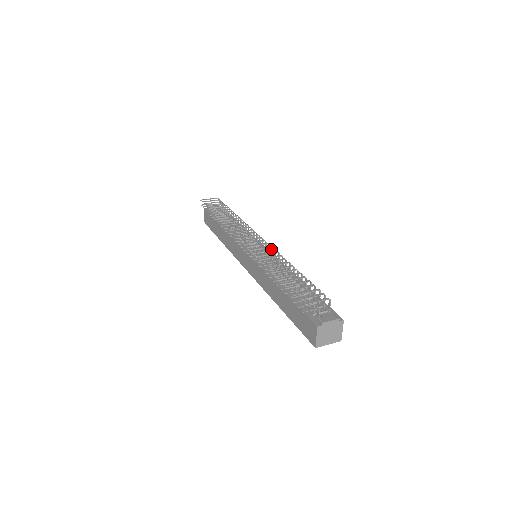
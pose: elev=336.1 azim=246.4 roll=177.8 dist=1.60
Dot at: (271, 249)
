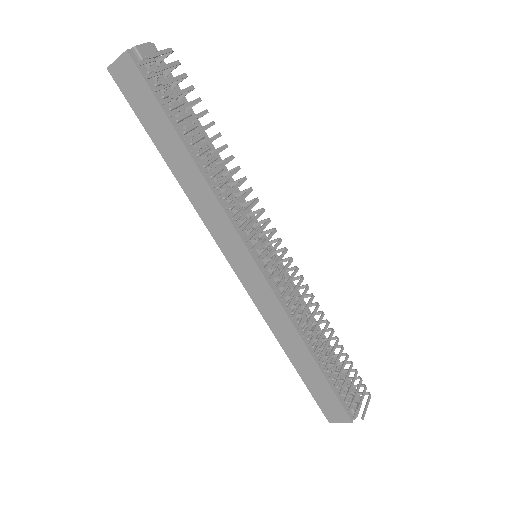
Dot at: (307, 289)
